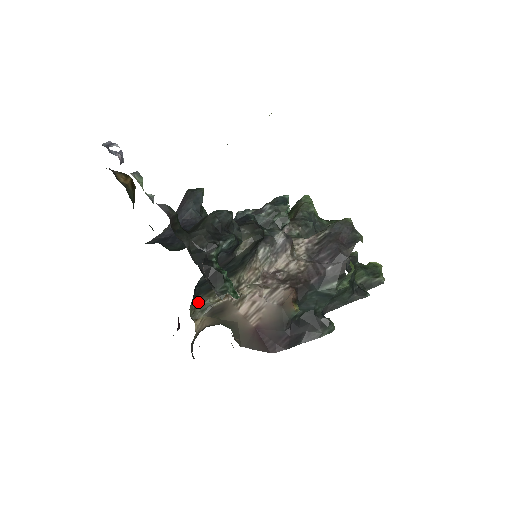
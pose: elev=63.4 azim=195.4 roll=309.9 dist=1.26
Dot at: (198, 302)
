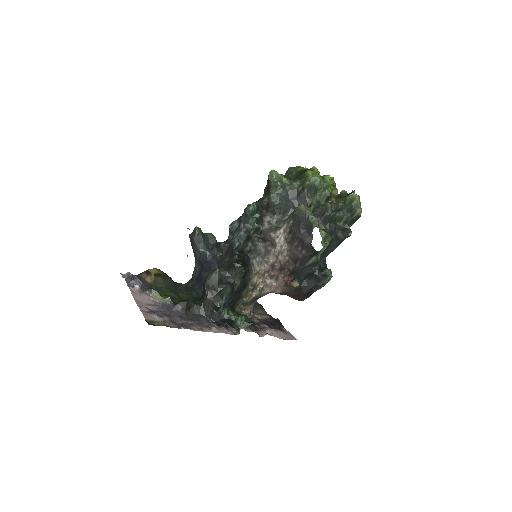
Dot at: (238, 304)
